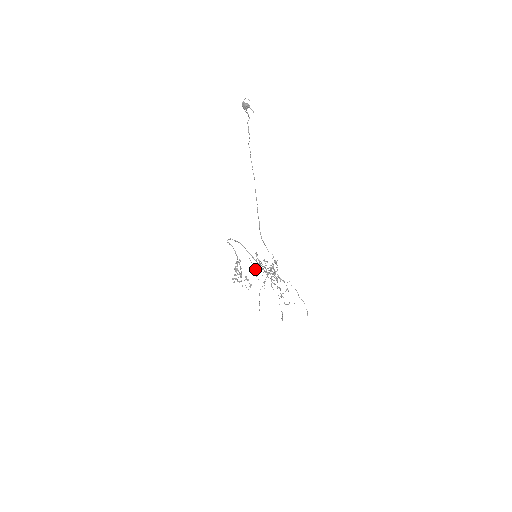
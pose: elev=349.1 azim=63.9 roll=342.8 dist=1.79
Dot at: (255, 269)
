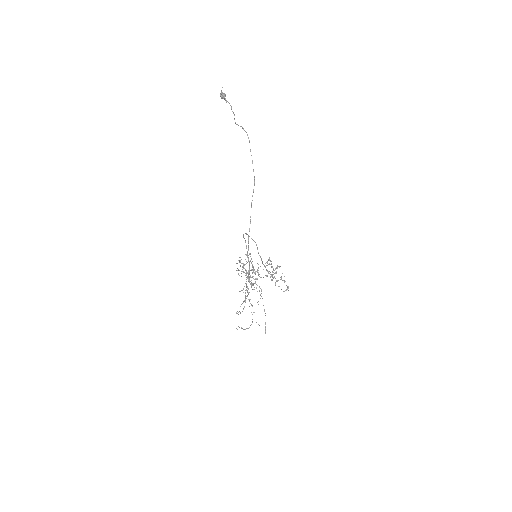
Dot at: occluded
